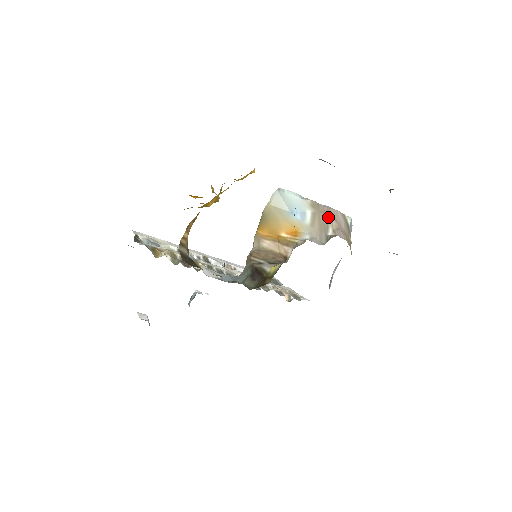
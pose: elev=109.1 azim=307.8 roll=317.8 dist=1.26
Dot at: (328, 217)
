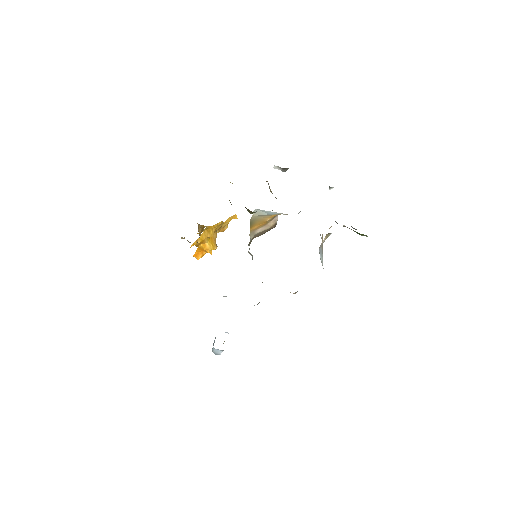
Dot at: occluded
